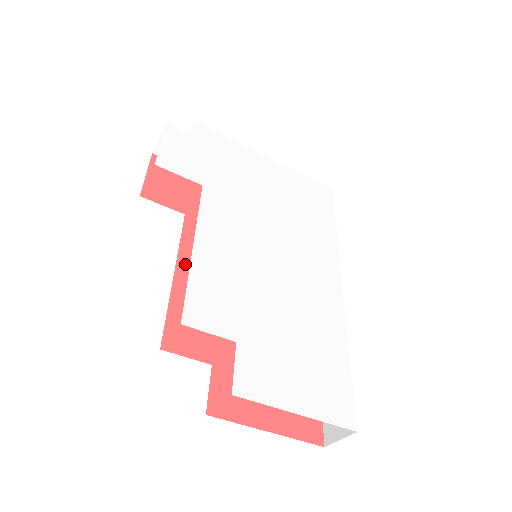
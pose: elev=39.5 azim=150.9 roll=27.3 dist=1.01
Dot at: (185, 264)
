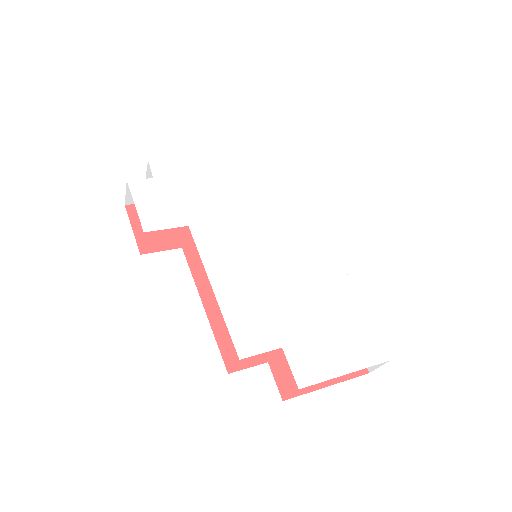
Dot at: (207, 293)
